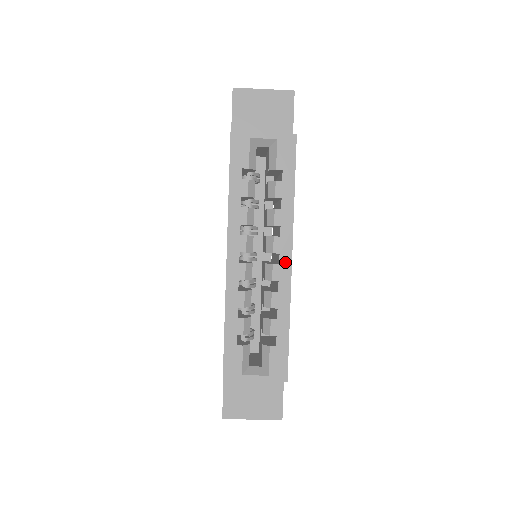
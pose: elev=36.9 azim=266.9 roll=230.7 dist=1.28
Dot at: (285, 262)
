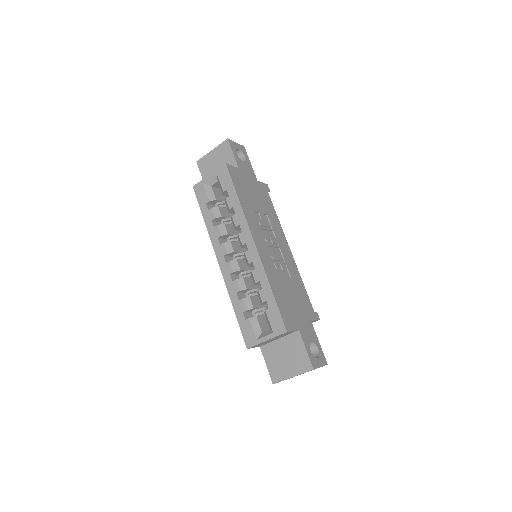
Dot at: (251, 247)
